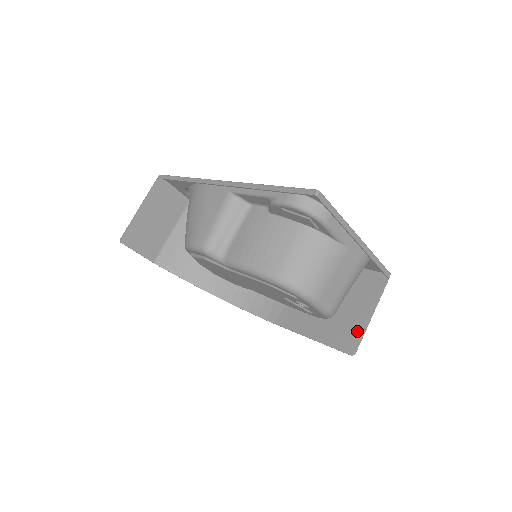
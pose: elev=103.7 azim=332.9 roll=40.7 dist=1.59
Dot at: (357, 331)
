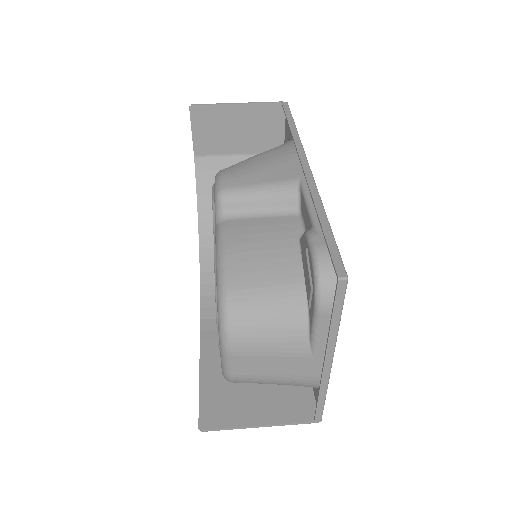
Dot at: (231, 419)
